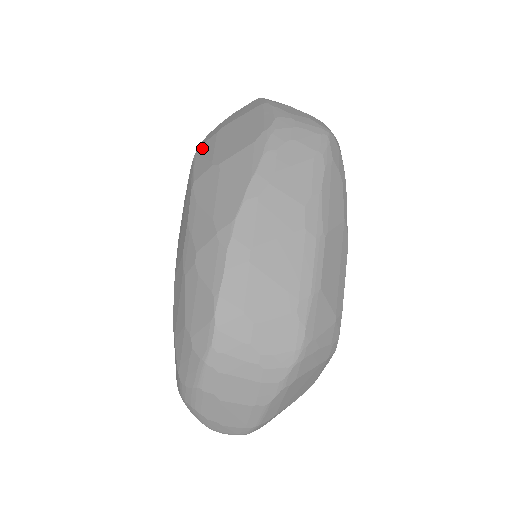
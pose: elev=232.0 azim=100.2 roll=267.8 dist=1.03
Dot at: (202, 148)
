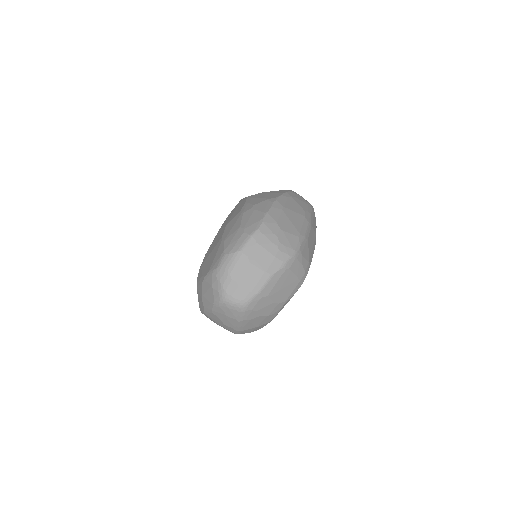
Dot at: occluded
